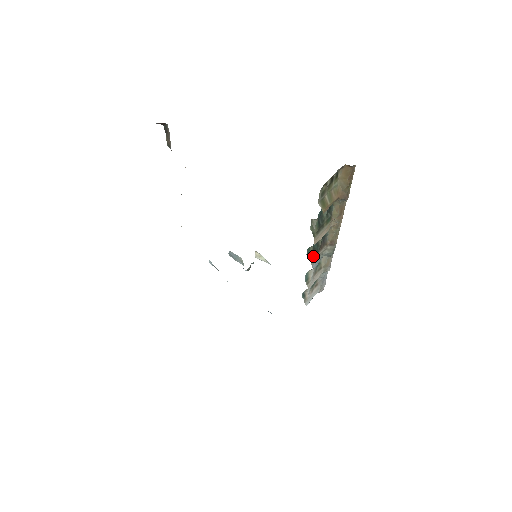
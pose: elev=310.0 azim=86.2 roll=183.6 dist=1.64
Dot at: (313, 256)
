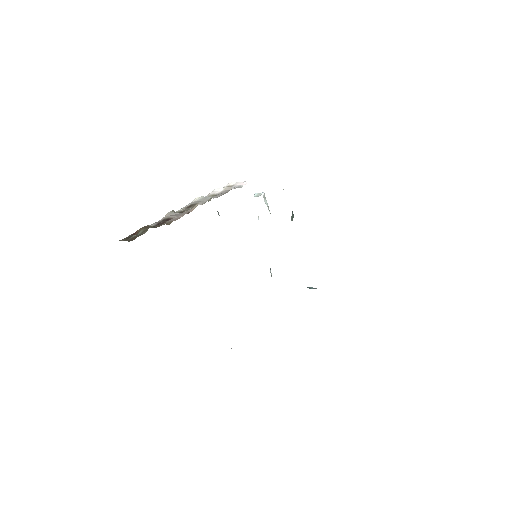
Dot at: occluded
